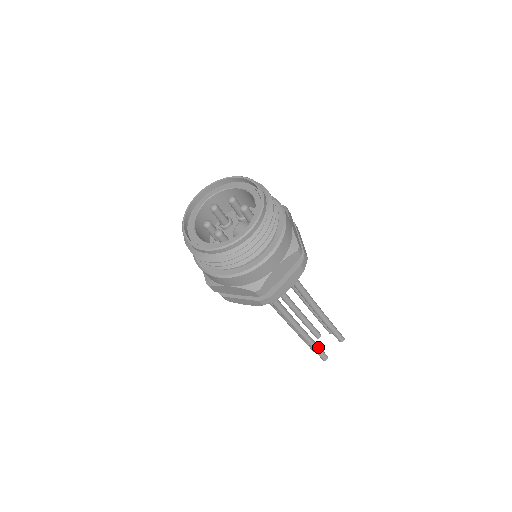
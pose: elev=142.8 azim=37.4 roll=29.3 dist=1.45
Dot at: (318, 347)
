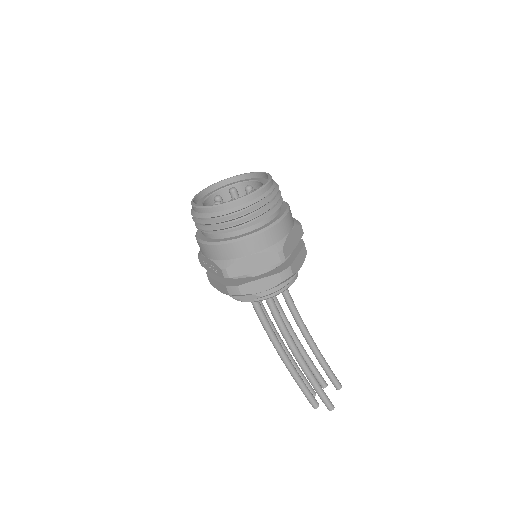
Dot at: occluded
